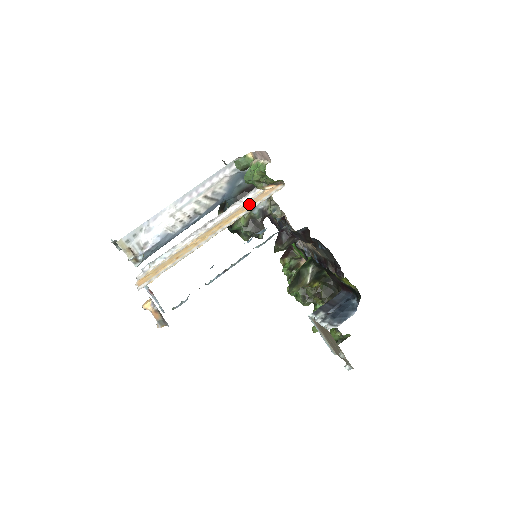
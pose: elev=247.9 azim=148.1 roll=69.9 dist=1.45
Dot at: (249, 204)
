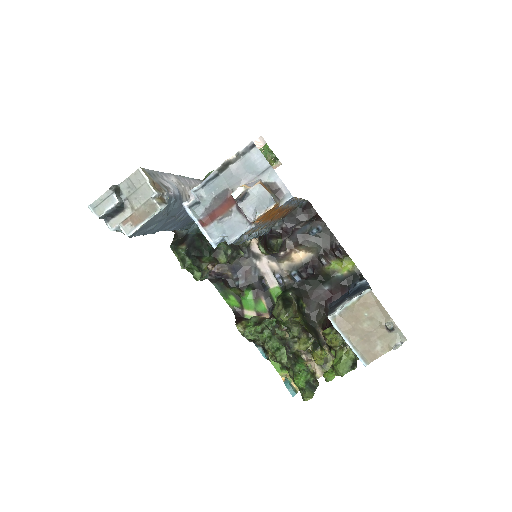
Dot at: occluded
